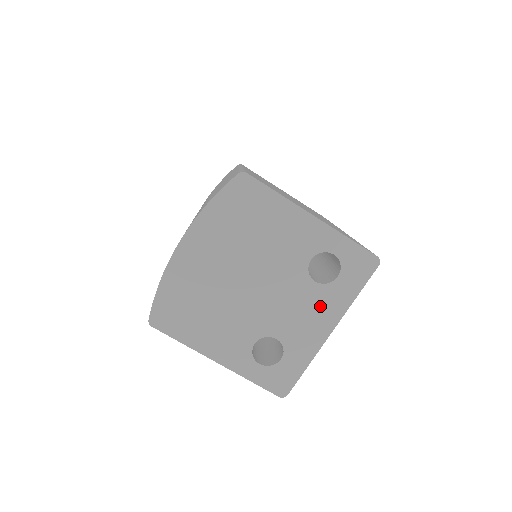
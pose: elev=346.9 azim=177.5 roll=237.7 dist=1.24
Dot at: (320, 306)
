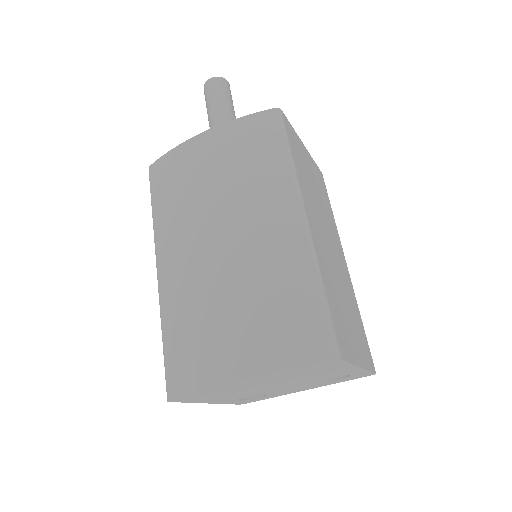
Dot at: (312, 386)
